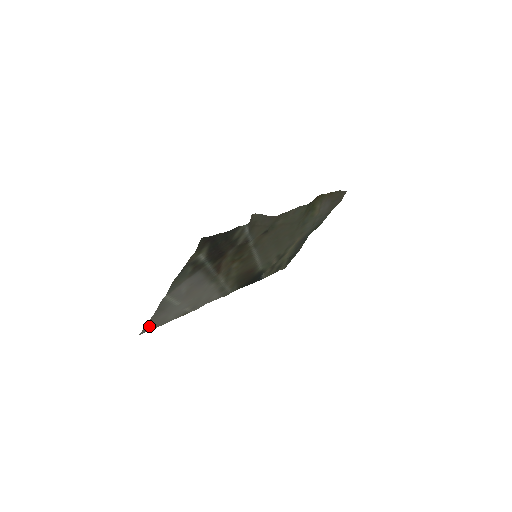
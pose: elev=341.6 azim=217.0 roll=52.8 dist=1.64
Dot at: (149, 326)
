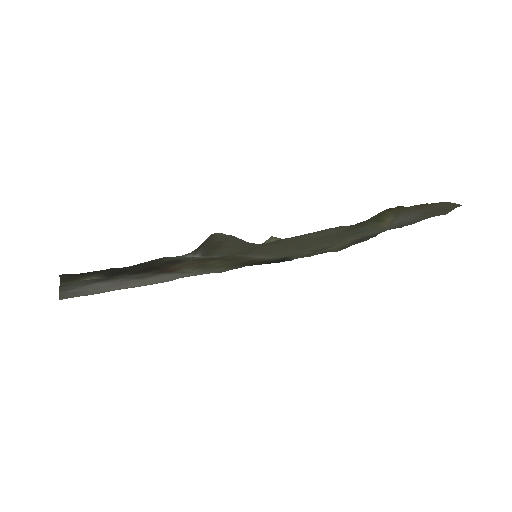
Dot at: occluded
